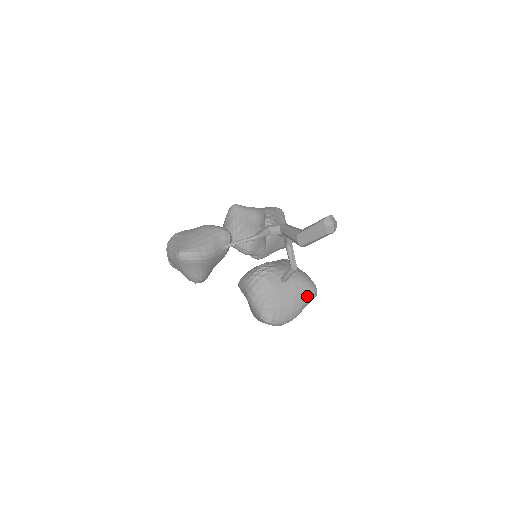
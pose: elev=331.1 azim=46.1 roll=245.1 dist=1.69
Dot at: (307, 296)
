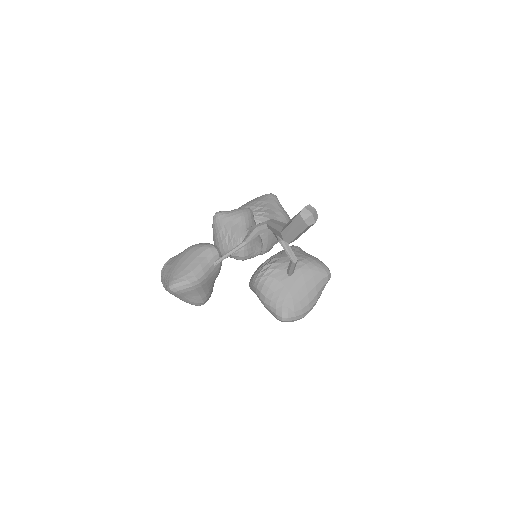
Dot at: (320, 281)
